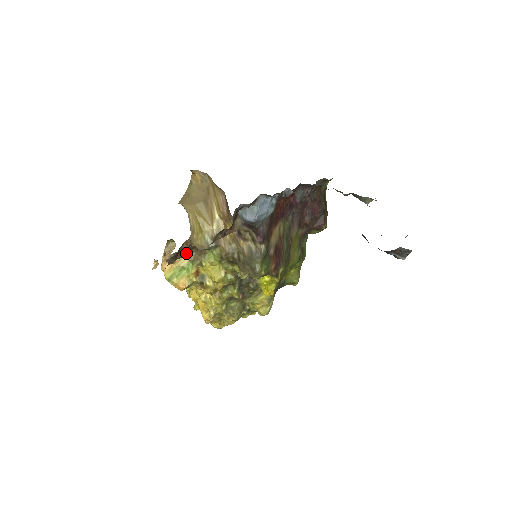
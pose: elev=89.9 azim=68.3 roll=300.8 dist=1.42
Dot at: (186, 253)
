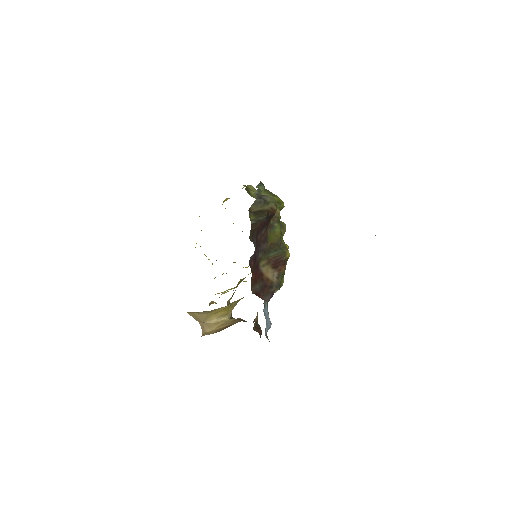
Dot at: (228, 304)
